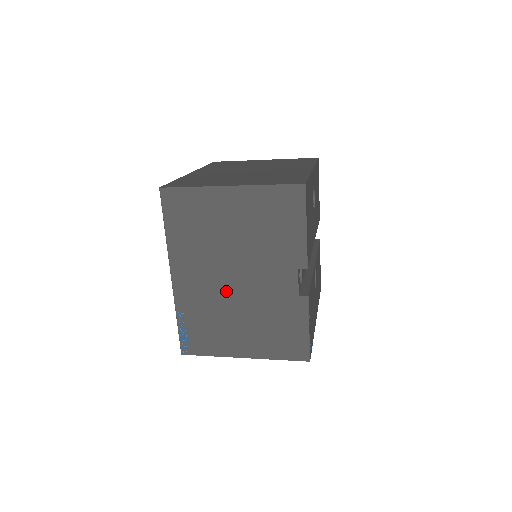
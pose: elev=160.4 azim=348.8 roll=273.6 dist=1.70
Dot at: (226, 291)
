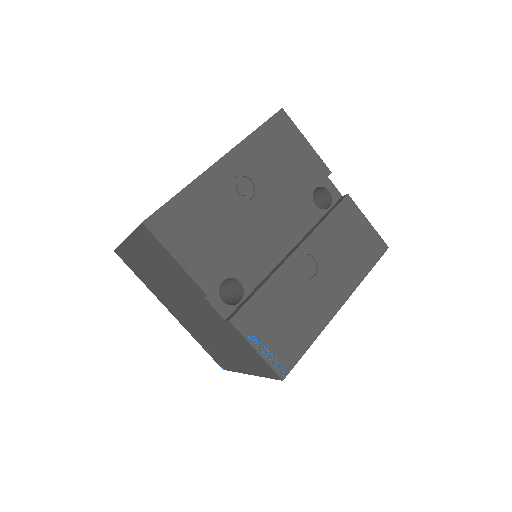
Dot at: (195, 320)
